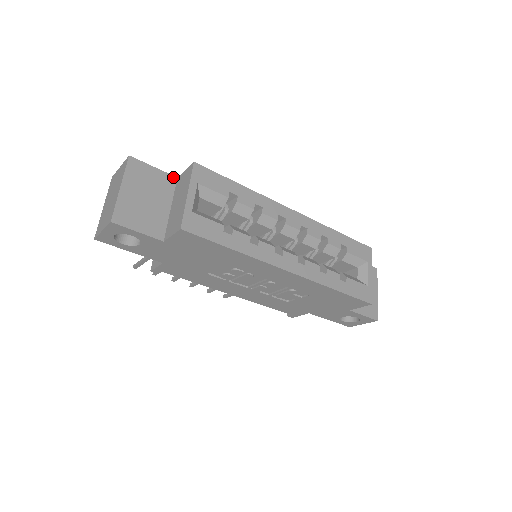
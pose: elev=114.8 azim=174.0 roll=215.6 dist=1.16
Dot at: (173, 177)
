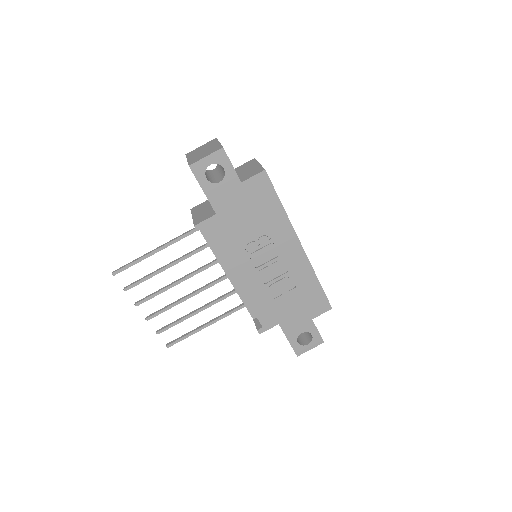
Dot at: occluded
